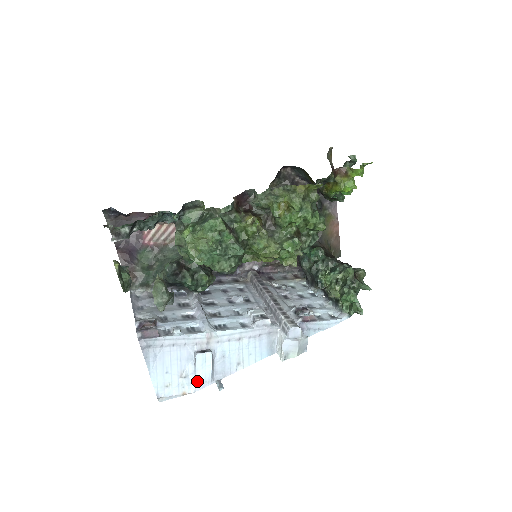
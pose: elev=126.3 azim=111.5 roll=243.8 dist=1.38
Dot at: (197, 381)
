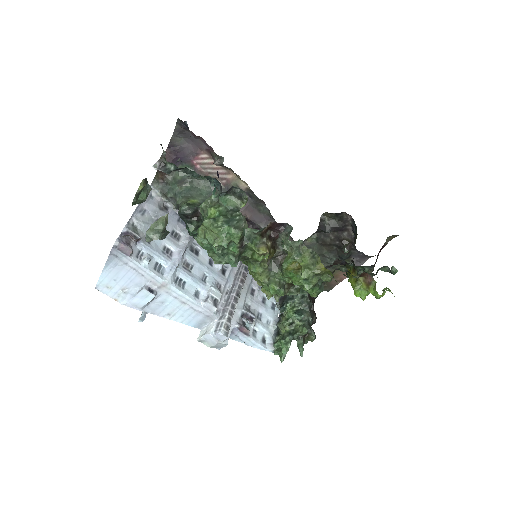
Dot at: (131, 301)
